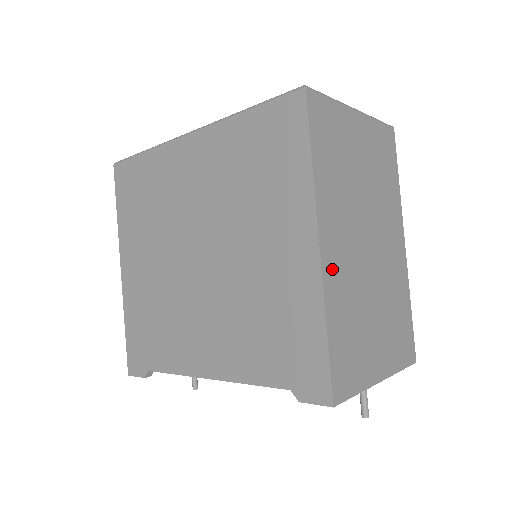
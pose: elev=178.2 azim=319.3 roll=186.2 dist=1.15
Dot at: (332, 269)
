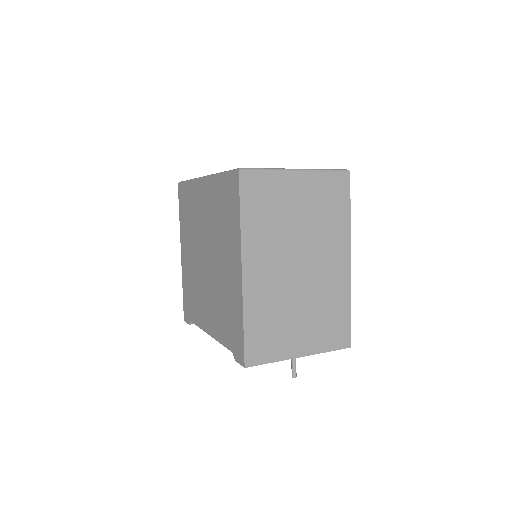
Dot at: (254, 286)
